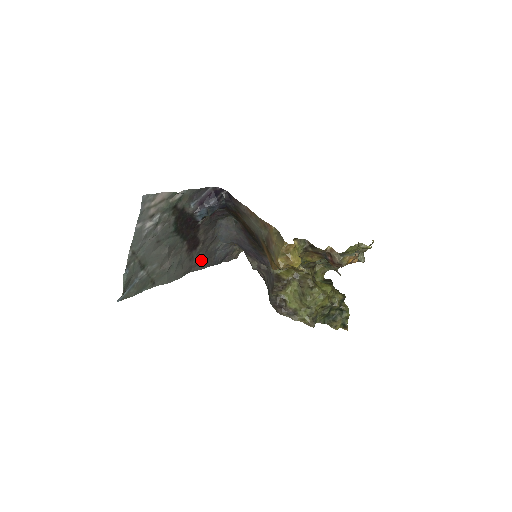
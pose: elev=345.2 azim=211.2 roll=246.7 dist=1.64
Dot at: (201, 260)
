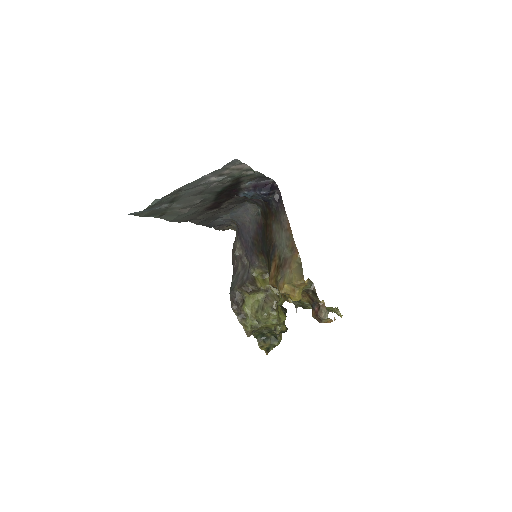
Dot at: (204, 218)
